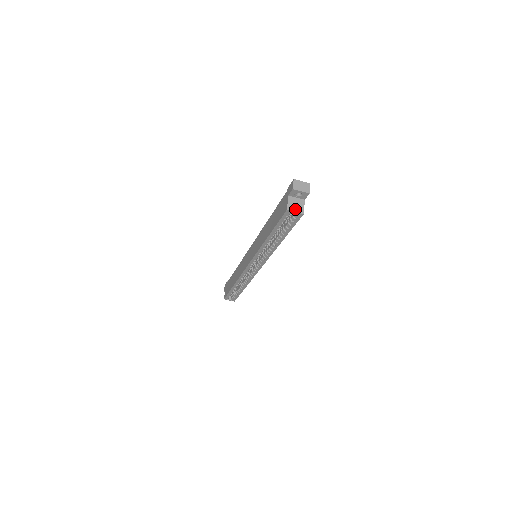
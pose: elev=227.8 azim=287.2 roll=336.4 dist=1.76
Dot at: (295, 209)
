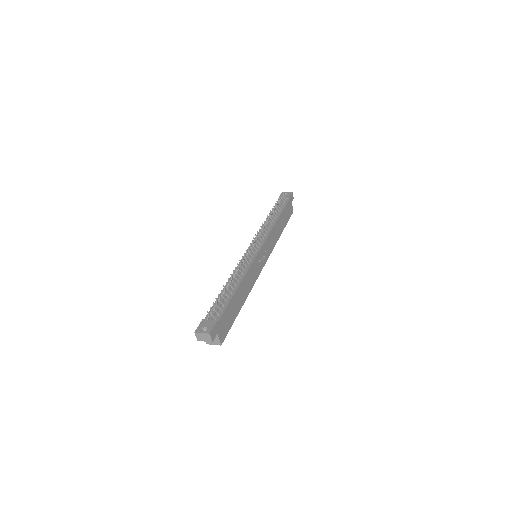
Dot at: (213, 343)
